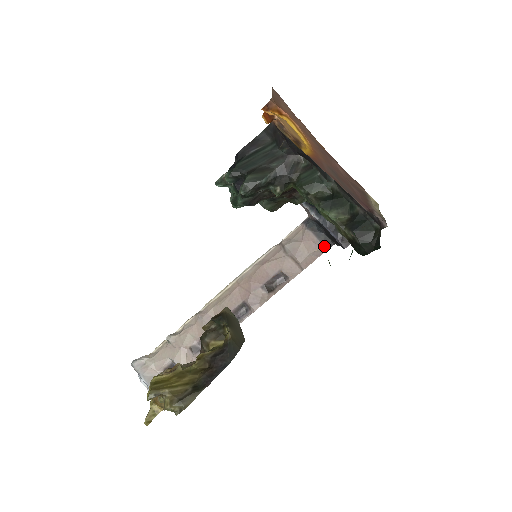
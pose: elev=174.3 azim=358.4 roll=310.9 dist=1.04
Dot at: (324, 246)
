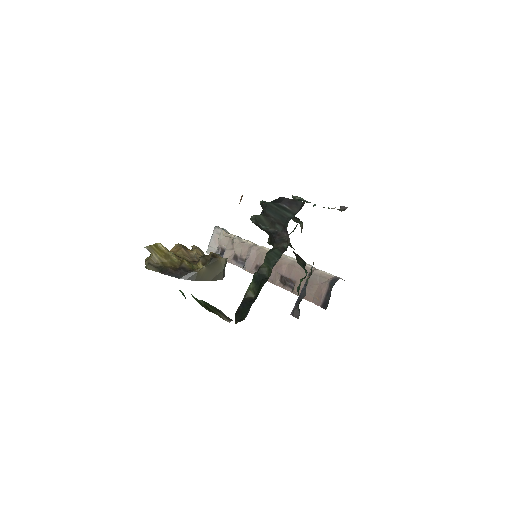
Dot at: (322, 303)
